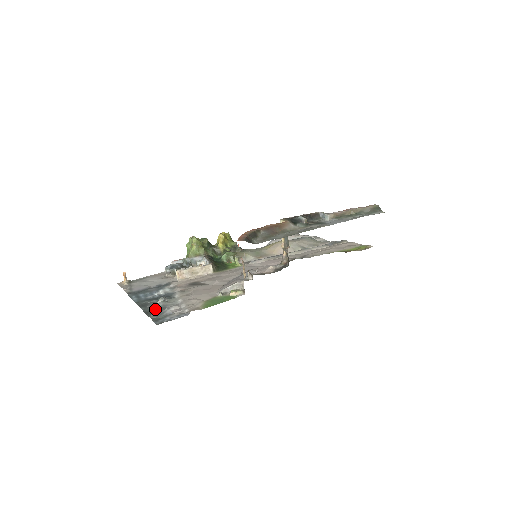
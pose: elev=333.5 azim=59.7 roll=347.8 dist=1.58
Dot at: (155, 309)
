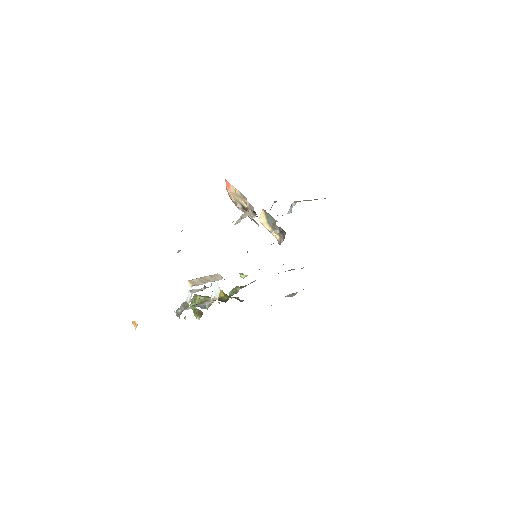
Dot at: occluded
